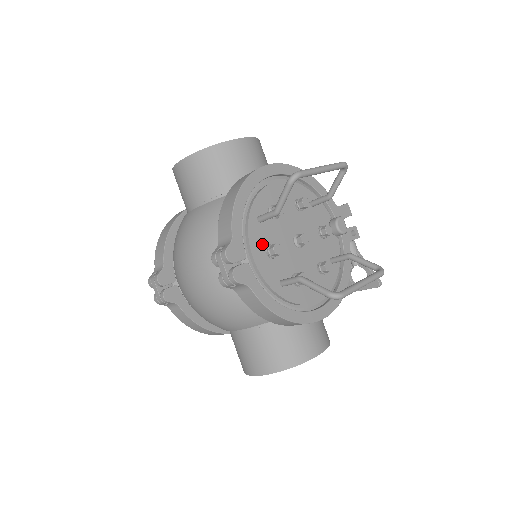
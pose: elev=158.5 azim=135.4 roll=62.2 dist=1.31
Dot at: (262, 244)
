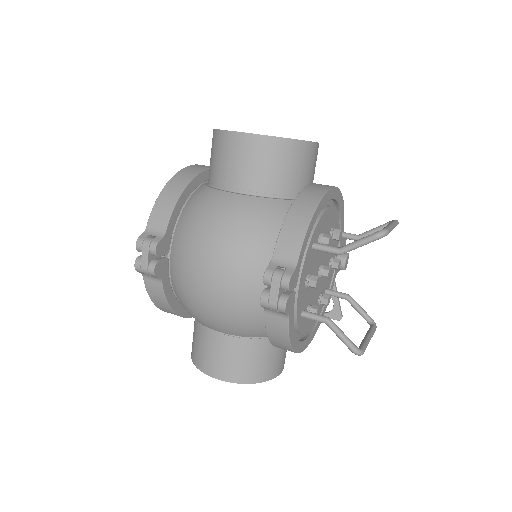
Dot at: (306, 272)
